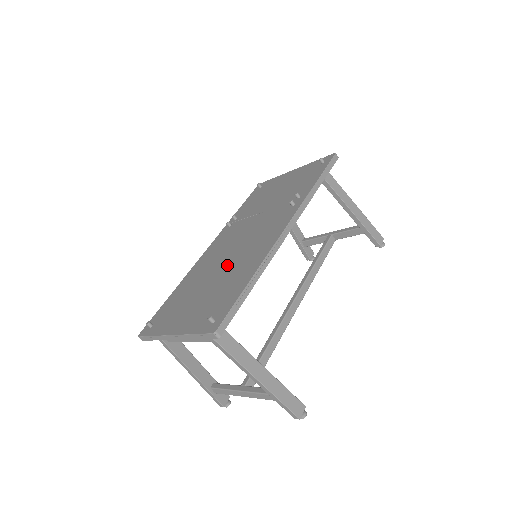
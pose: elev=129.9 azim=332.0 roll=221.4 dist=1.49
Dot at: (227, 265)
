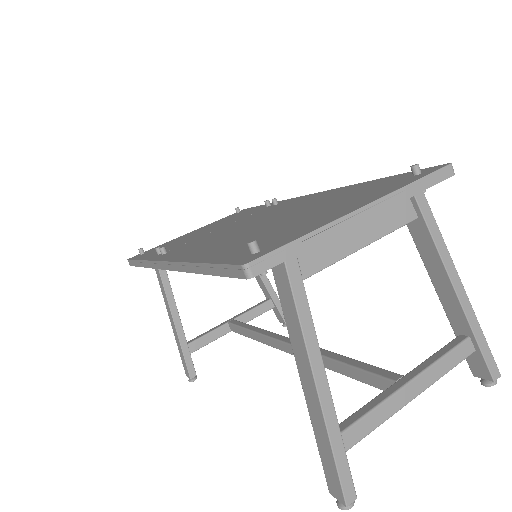
Dot at: (282, 215)
